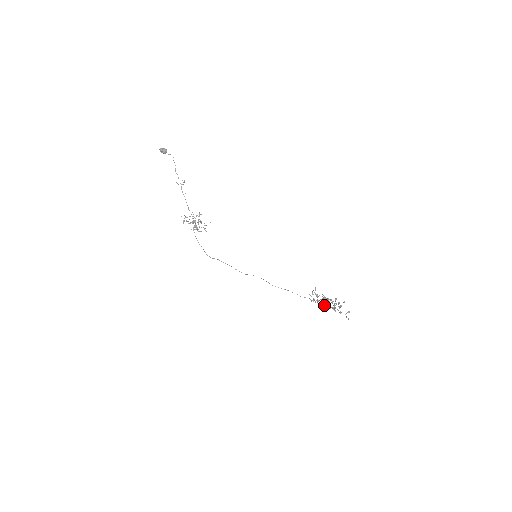
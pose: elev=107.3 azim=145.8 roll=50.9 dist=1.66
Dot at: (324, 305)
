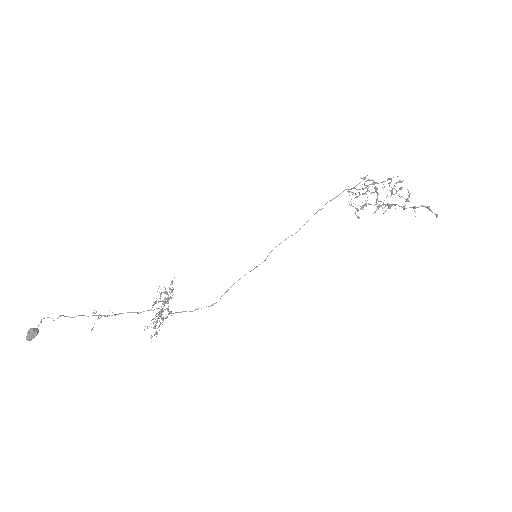
Dot at: (377, 195)
